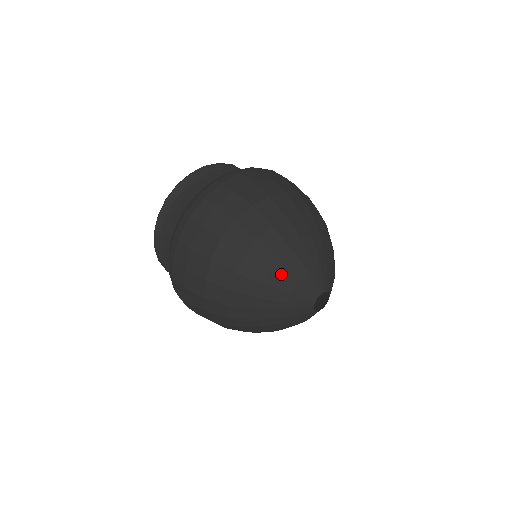
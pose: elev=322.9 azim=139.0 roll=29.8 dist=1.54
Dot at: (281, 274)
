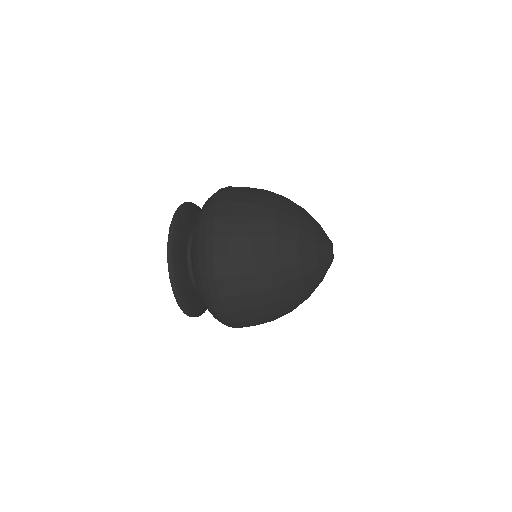
Dot at: (307, 217)
